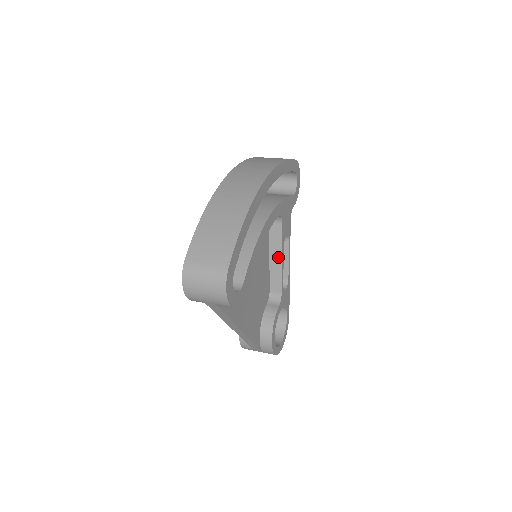
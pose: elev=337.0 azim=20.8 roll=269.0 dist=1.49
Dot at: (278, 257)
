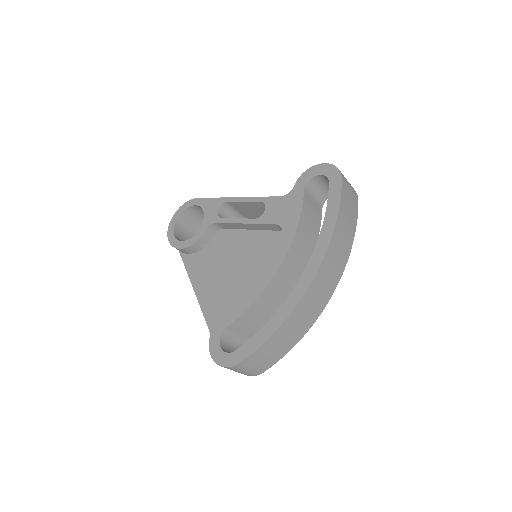
Dot at: occluded
